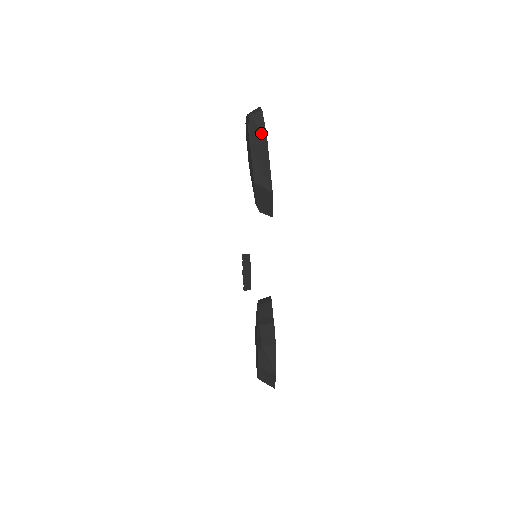
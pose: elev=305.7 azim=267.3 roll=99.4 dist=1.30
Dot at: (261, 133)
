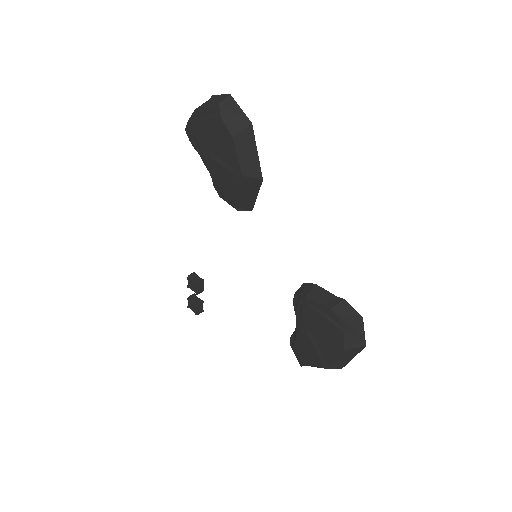
Dot at: (242, 119)
